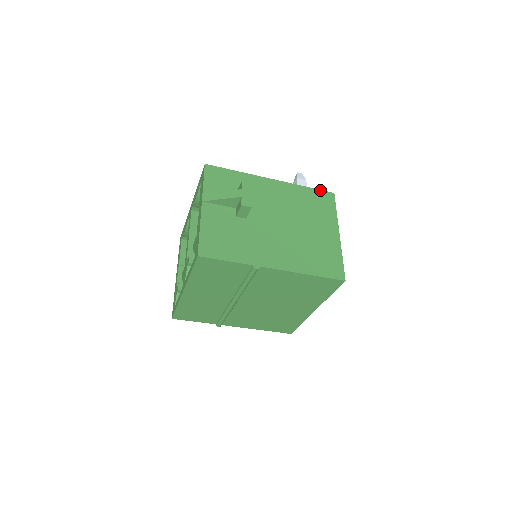
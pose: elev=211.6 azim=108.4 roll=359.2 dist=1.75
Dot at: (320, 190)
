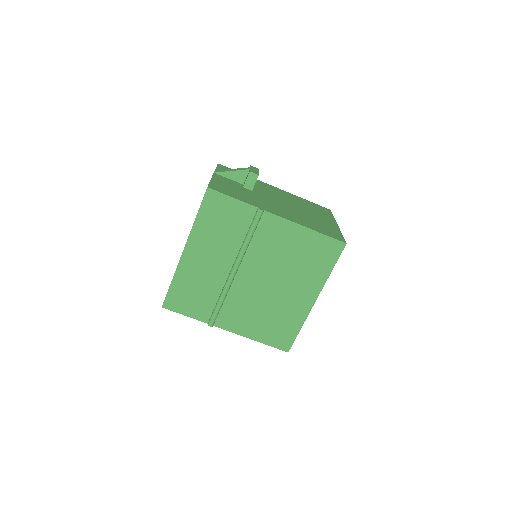
Dot at: (318, 205)
